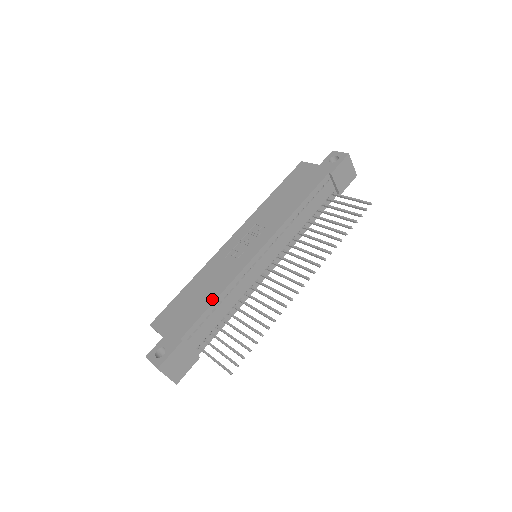
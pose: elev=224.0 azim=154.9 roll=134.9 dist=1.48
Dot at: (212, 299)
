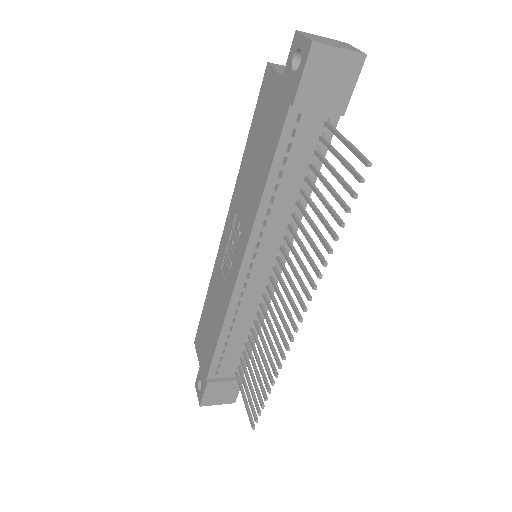
Dot at: (217, 336)
